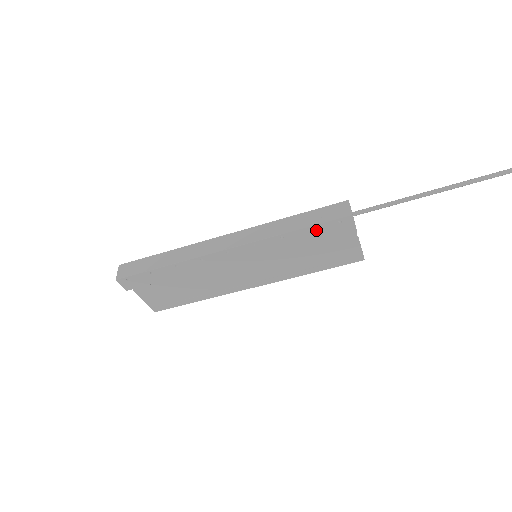
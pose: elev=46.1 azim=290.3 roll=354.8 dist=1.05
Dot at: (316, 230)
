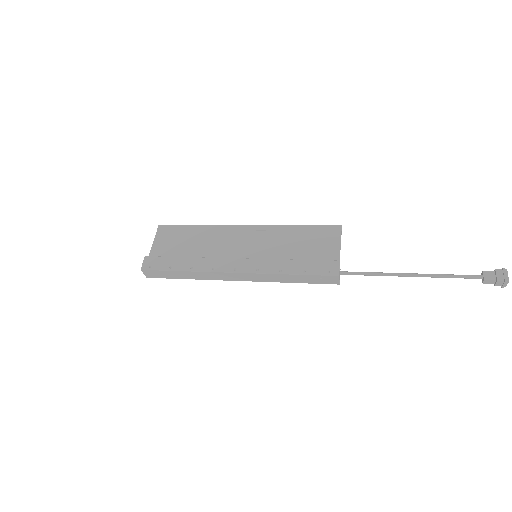
Dot at: occluded
